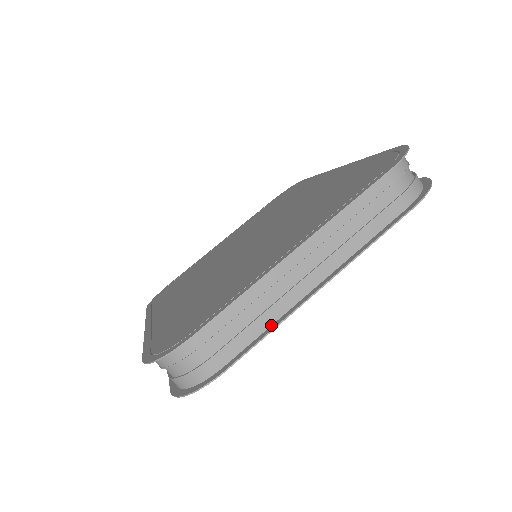
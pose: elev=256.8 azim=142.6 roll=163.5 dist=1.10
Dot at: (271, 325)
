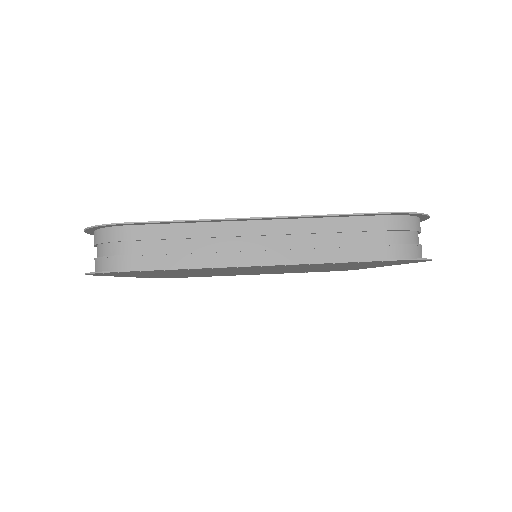
Dot at: (196, 267)
